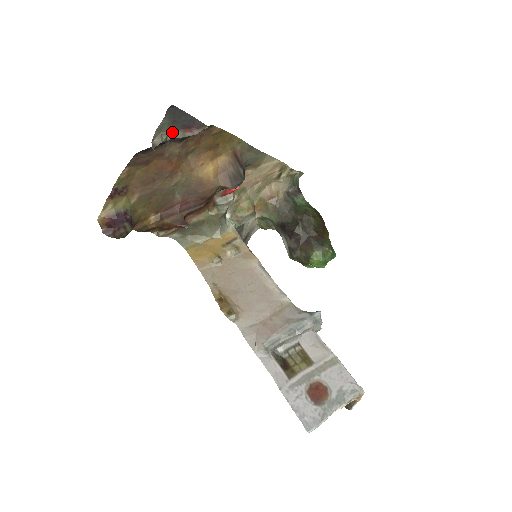
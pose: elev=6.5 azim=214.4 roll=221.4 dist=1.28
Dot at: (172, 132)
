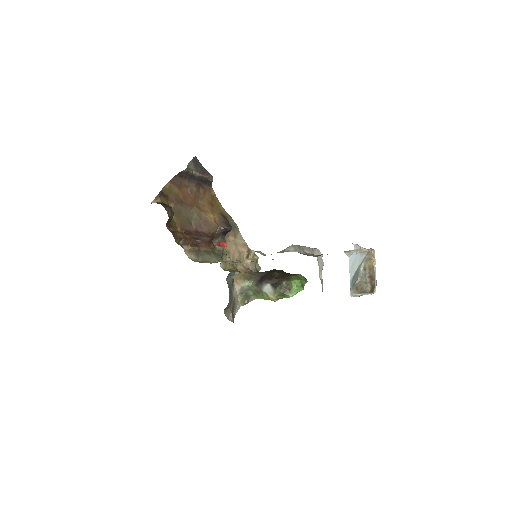
Dot at: (195, 171)
